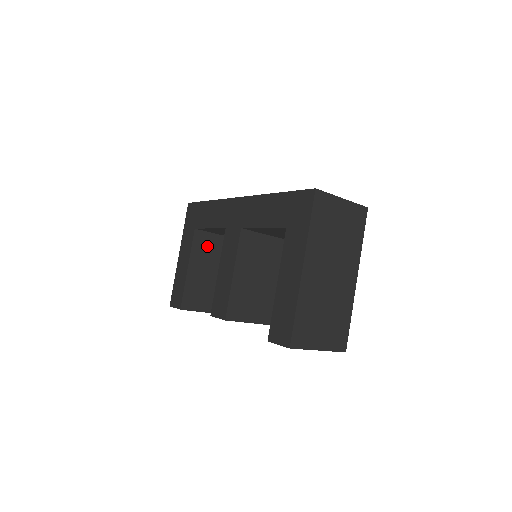
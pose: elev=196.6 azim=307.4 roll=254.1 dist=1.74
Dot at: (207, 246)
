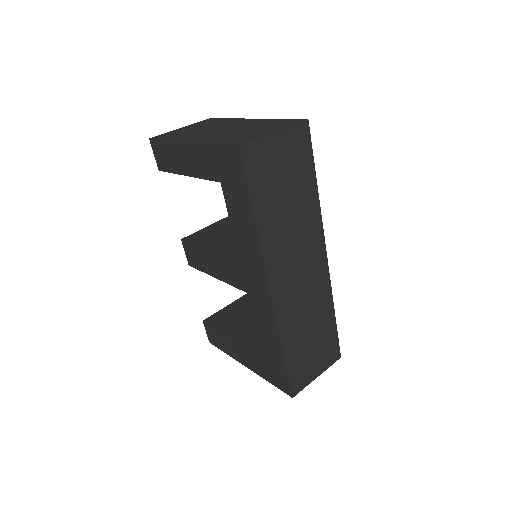
Dot at: occluded
